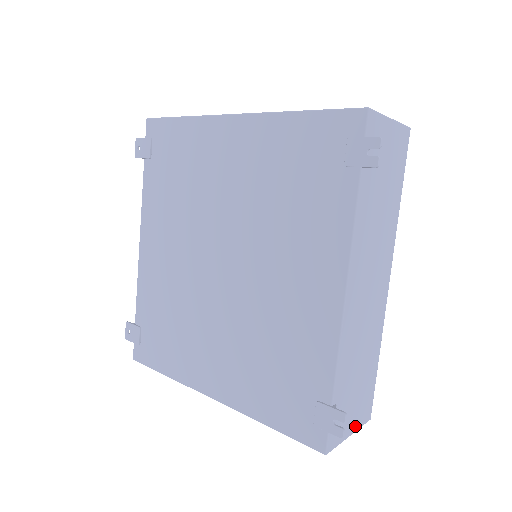
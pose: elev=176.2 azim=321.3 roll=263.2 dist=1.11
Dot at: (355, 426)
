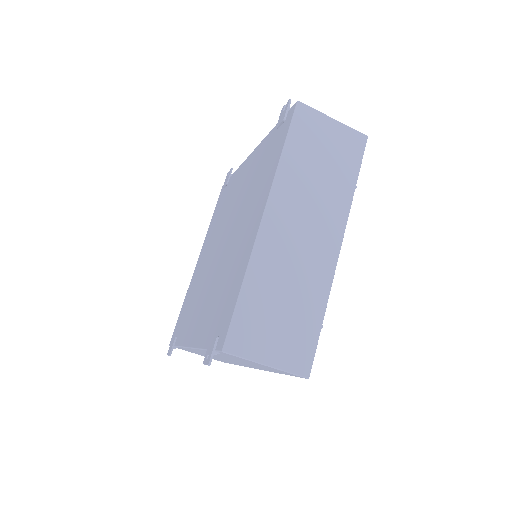
Dot at: occluded
